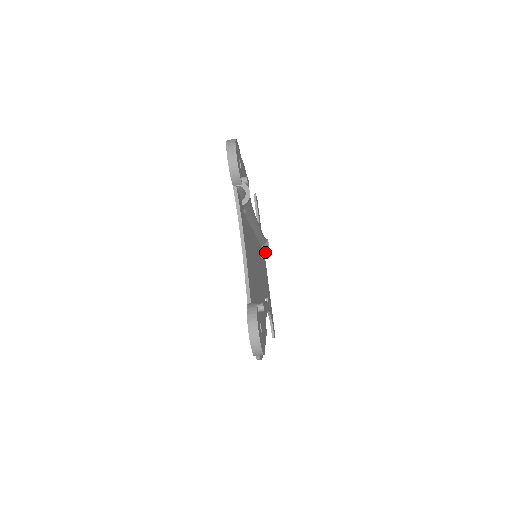
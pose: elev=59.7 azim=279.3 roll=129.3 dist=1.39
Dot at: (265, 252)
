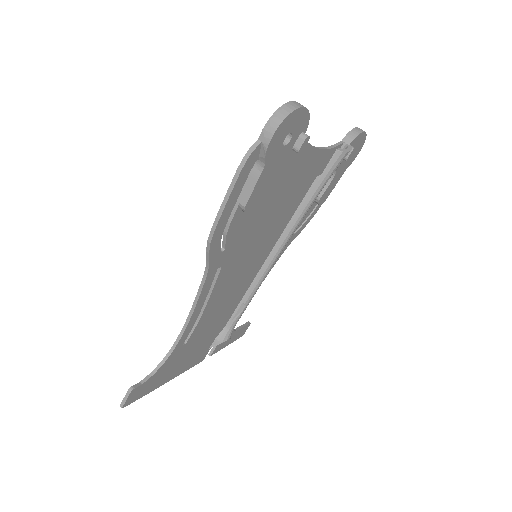
Dot at: (215, 345)
